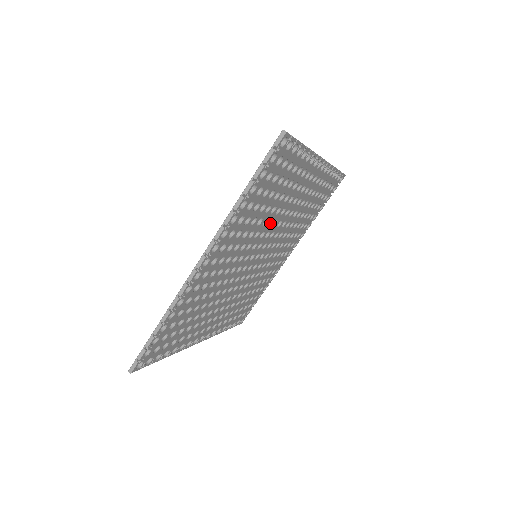
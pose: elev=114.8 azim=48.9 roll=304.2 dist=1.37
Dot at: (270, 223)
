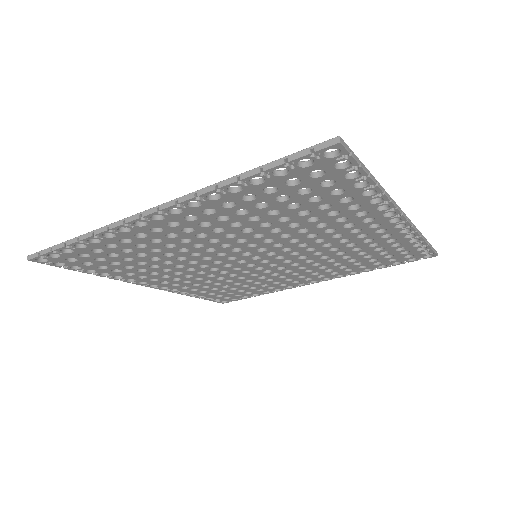
Dot at: (287, 236)
